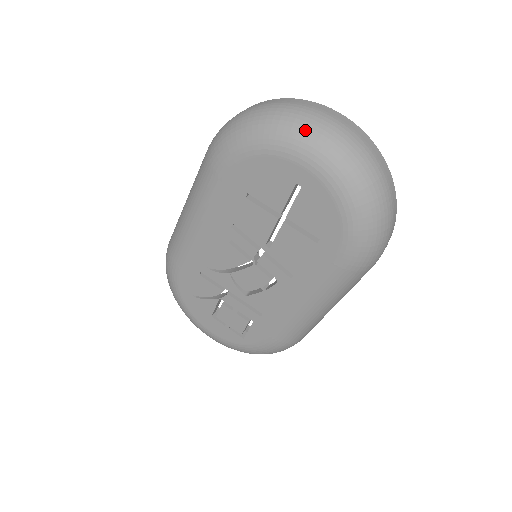
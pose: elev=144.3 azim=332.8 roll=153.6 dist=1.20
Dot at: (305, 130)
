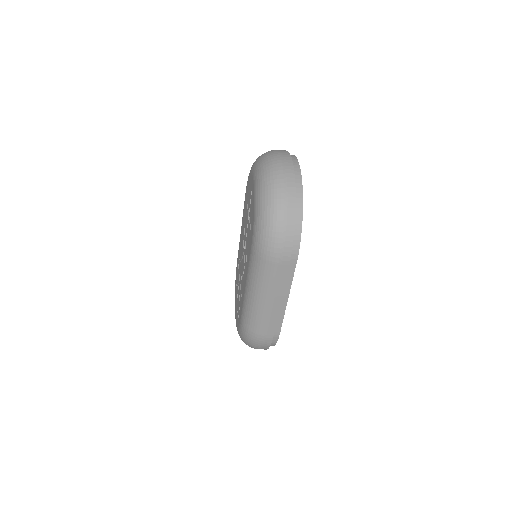
Dot at: (262, 158)
